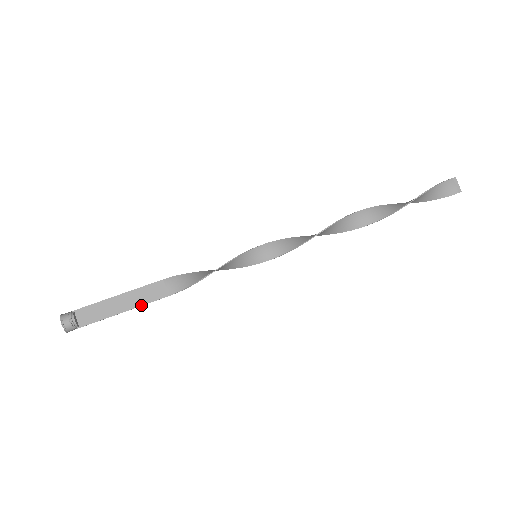
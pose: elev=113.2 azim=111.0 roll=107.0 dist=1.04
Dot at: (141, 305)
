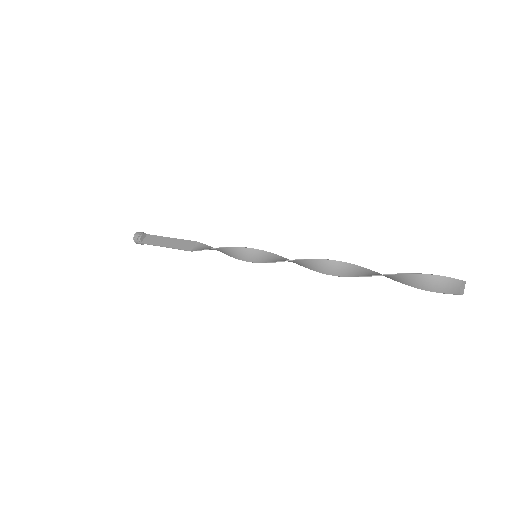
Dot at: (175, 248)
